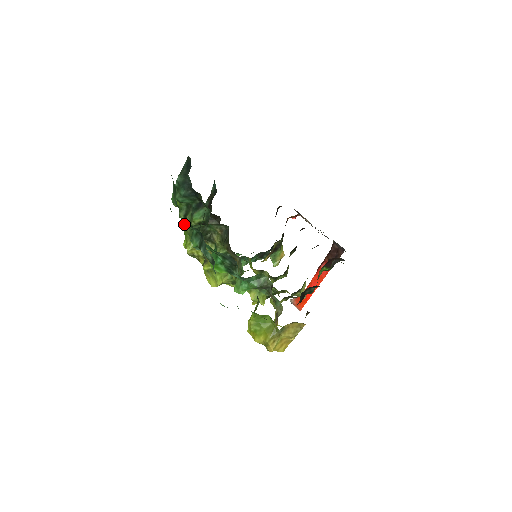
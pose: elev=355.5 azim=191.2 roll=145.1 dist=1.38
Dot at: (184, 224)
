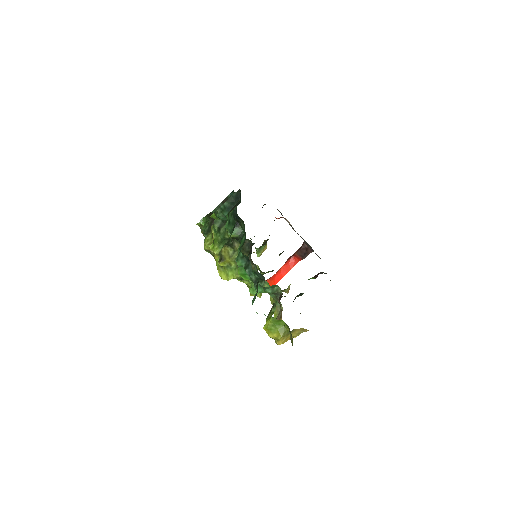
Dot at: (216, 233)
